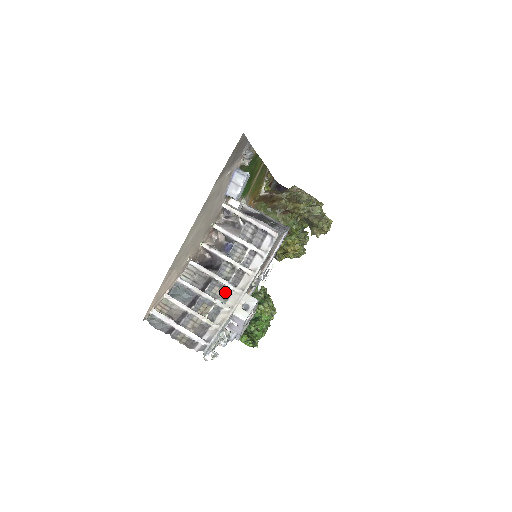
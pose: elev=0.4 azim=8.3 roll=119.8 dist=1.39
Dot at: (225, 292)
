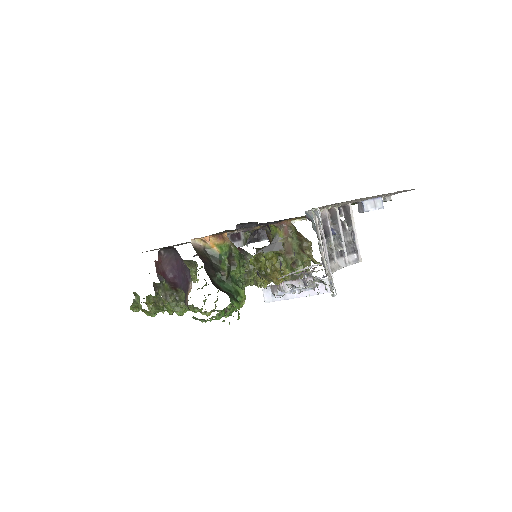
Dot at: occluded
